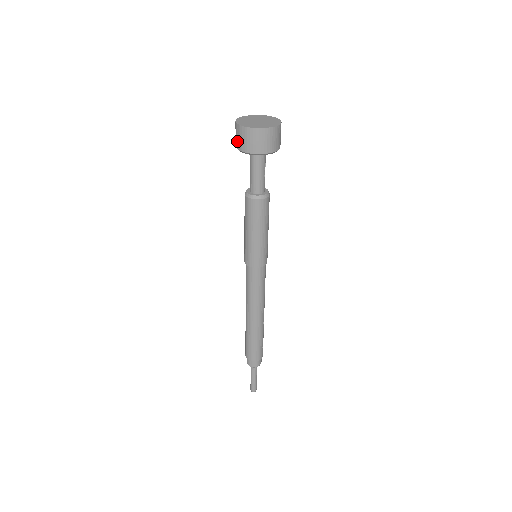
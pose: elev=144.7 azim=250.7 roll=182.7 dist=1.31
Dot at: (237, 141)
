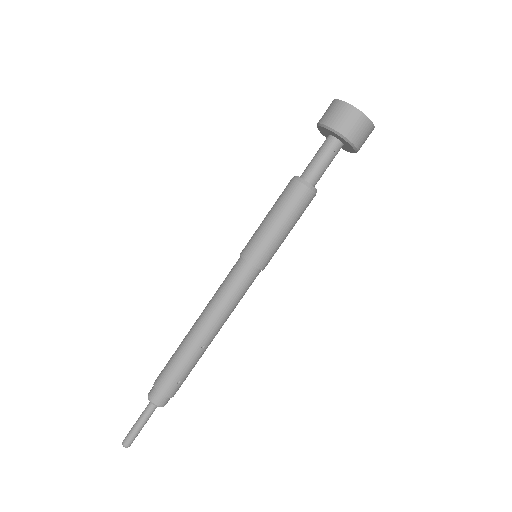
Dot at: occluded
